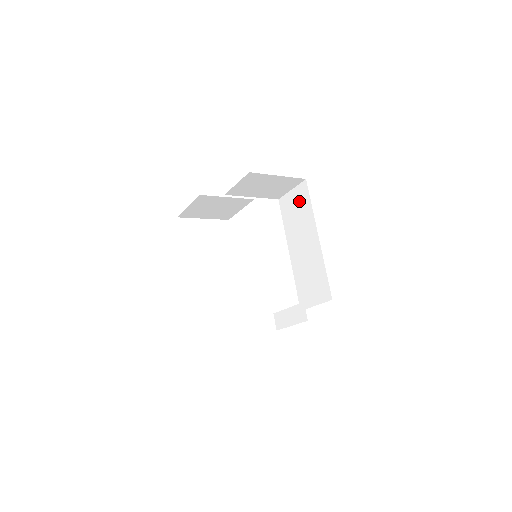
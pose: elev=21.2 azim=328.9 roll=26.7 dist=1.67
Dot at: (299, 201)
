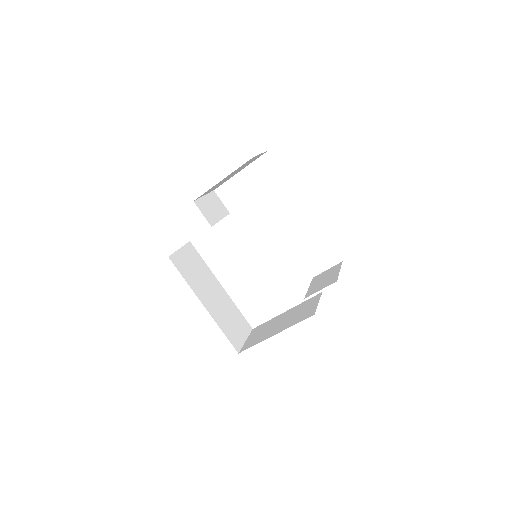
Dot at: occluded
